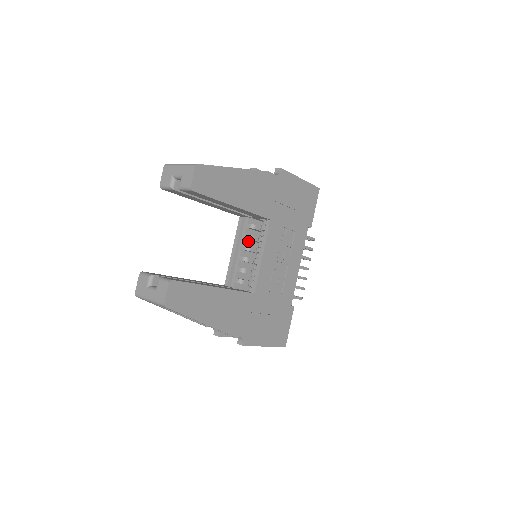
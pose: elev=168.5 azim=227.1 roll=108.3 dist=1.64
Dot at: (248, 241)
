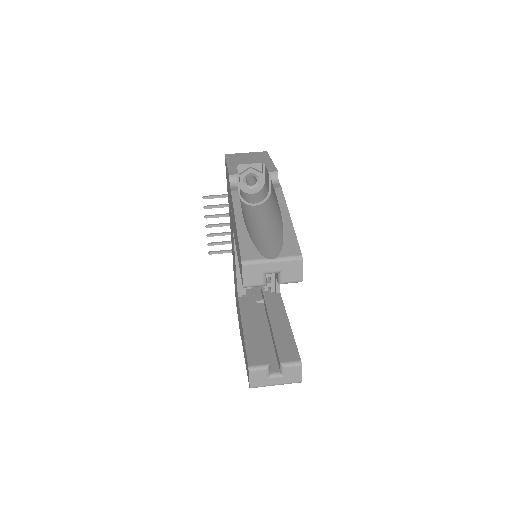
Dot at: occluded
